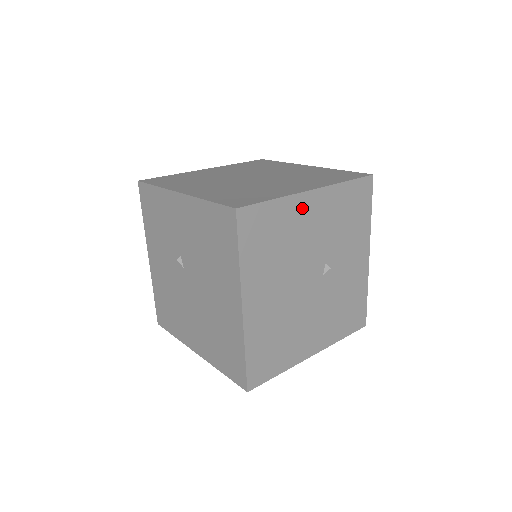
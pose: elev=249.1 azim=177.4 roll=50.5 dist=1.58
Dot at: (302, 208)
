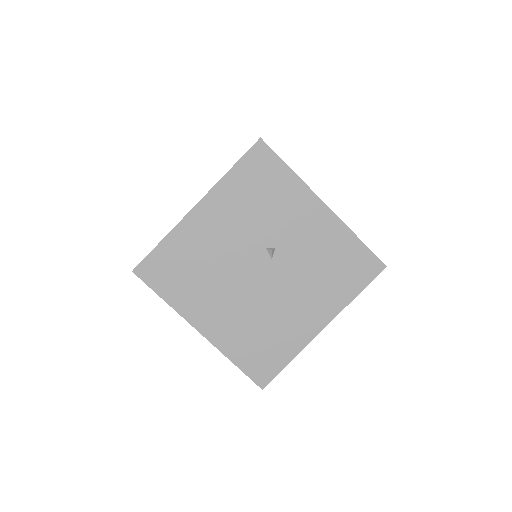
Dot at: (196, 227)
